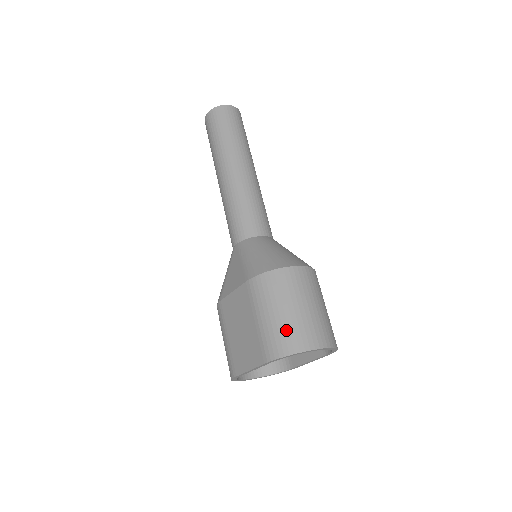
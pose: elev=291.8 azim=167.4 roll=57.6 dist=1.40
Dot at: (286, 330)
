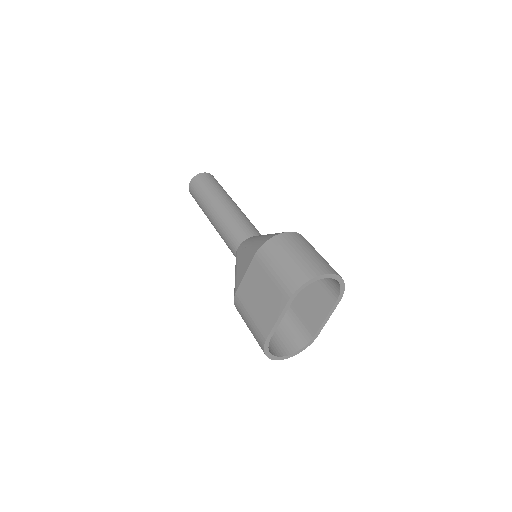
Dot at: (297, 268)
